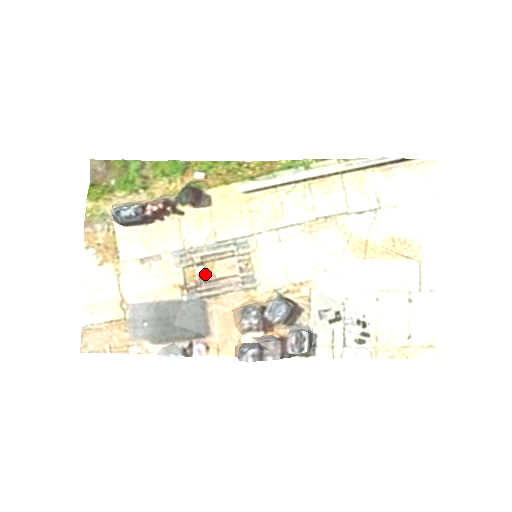
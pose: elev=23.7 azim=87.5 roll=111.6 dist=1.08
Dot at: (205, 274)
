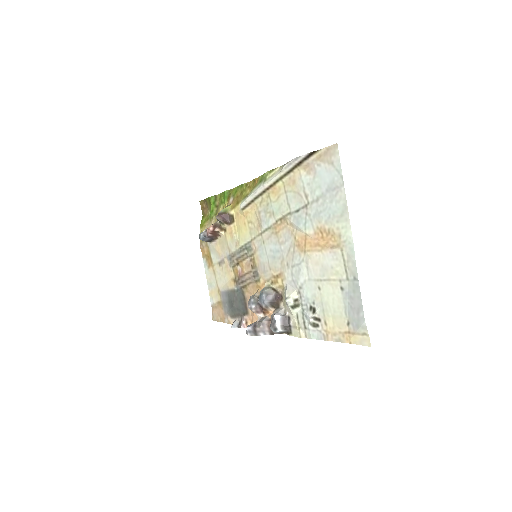
Dot at: (241, 271)
